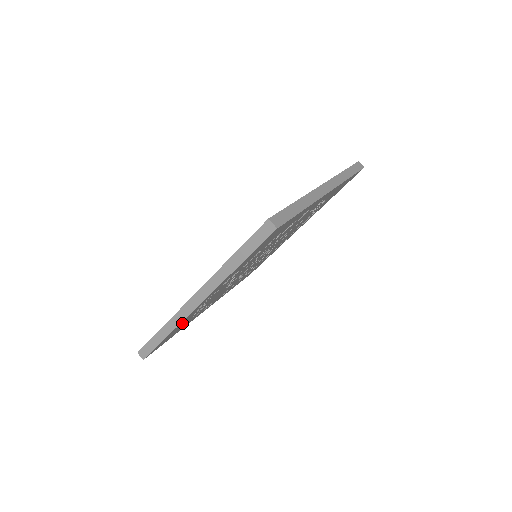
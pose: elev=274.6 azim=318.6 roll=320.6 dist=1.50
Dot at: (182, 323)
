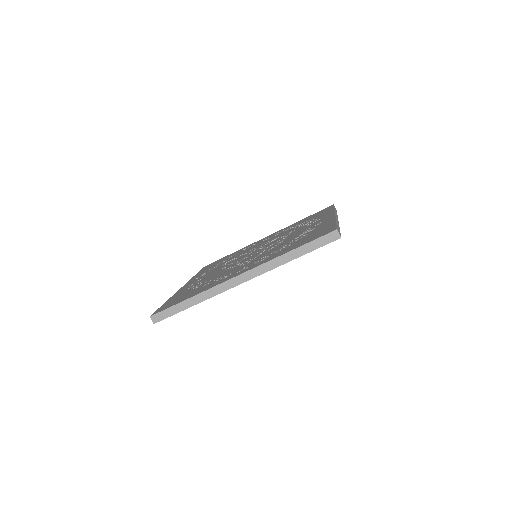
Dot at: occluded
